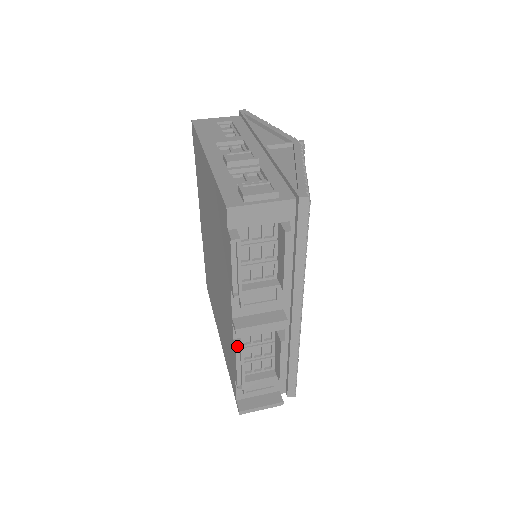
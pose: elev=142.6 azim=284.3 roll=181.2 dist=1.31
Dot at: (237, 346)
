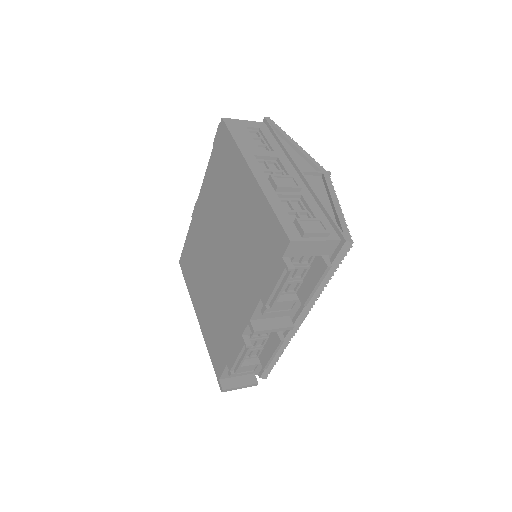
Dot at: (246, 342)
